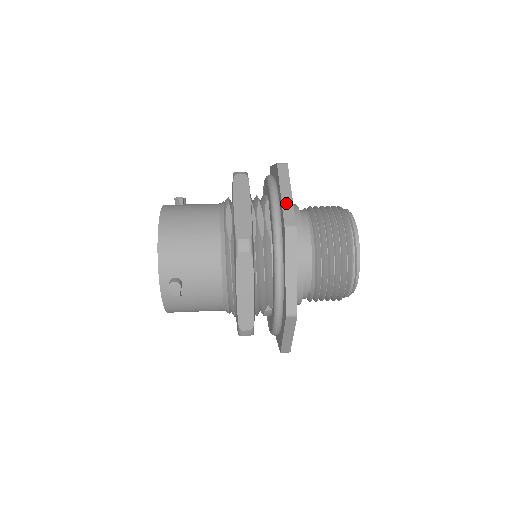
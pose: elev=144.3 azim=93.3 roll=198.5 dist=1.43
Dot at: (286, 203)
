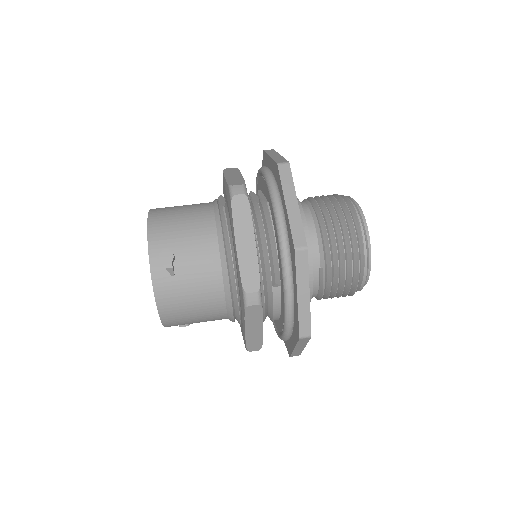
Dot at: (276, 157)
